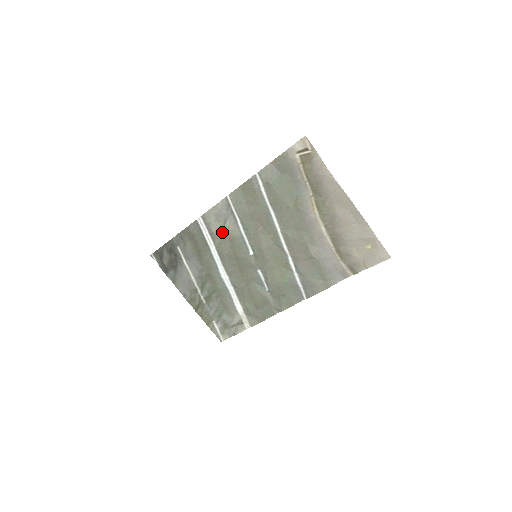
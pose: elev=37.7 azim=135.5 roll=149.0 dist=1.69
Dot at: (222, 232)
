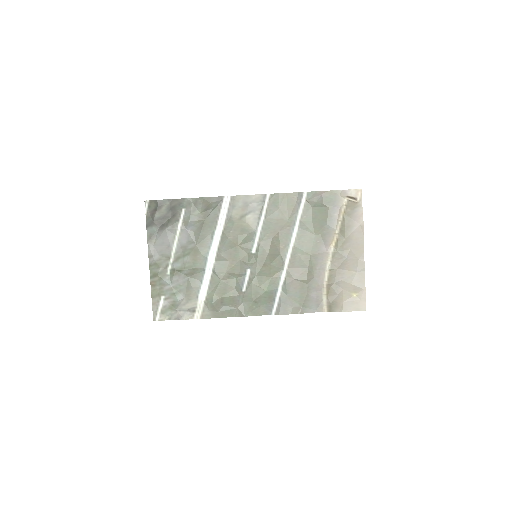
Dot at: (239, 220)
